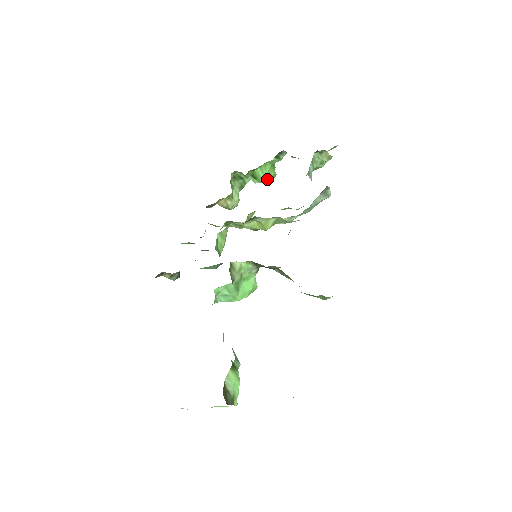
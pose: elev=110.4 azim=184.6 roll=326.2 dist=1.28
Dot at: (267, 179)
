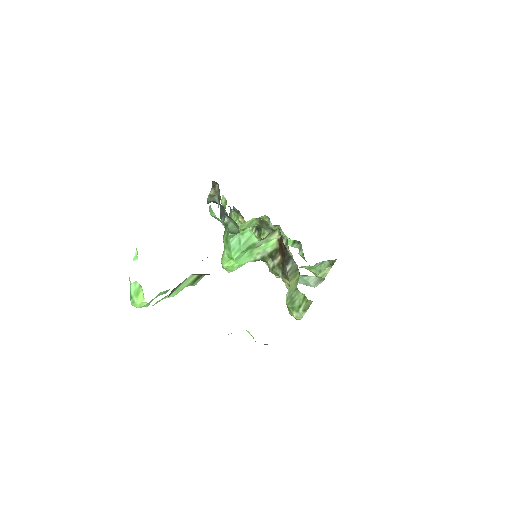
Dot at: occluded
